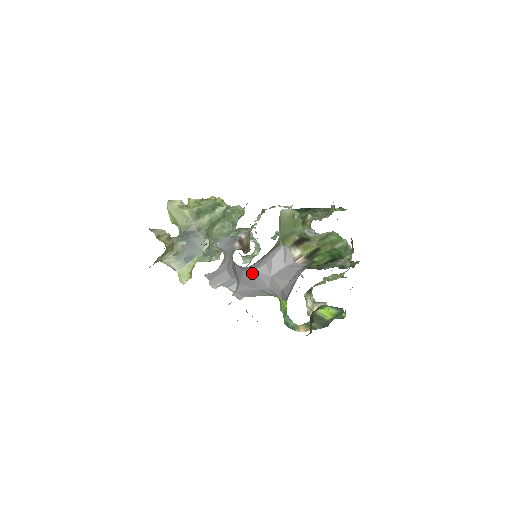
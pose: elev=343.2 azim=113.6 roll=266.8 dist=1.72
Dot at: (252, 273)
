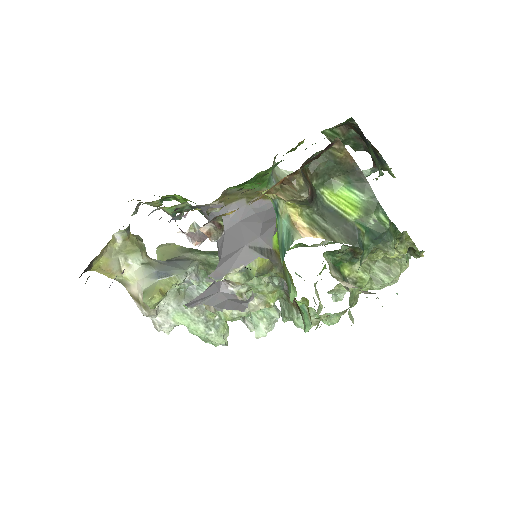
Dot at: (236, 227)
